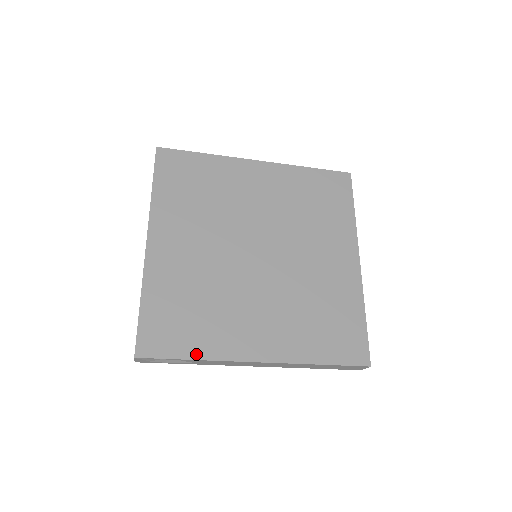
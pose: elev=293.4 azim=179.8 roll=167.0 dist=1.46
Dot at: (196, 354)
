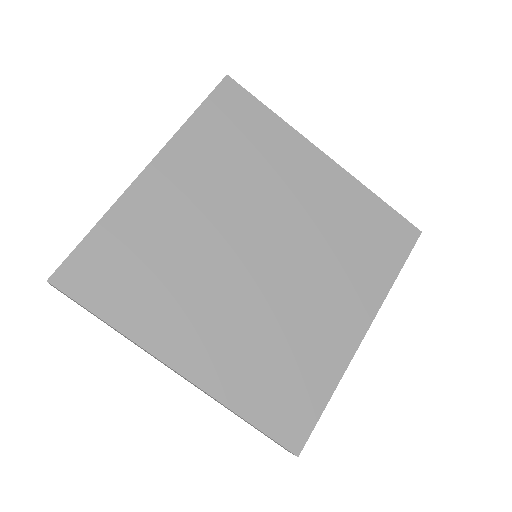
Dot at: (327, 391)
